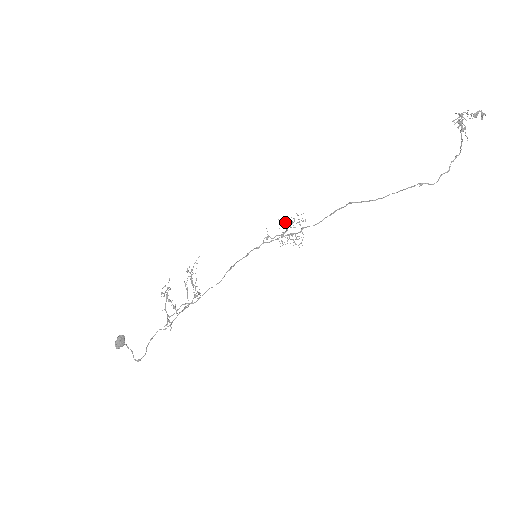
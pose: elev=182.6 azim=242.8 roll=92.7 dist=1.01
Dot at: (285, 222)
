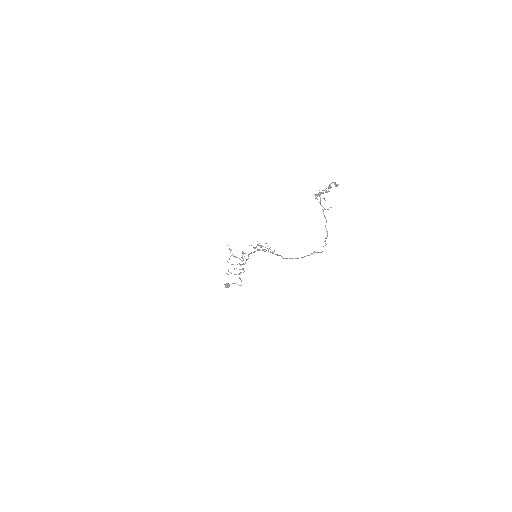
Dot at: (257, 244)
